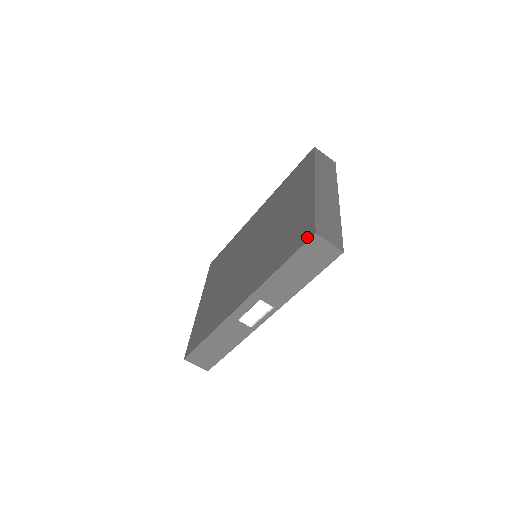
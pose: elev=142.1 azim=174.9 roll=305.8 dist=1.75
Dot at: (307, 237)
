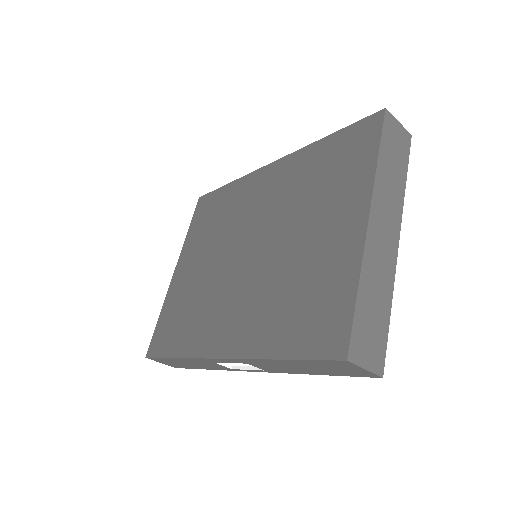
Dot at: (332, 351)
